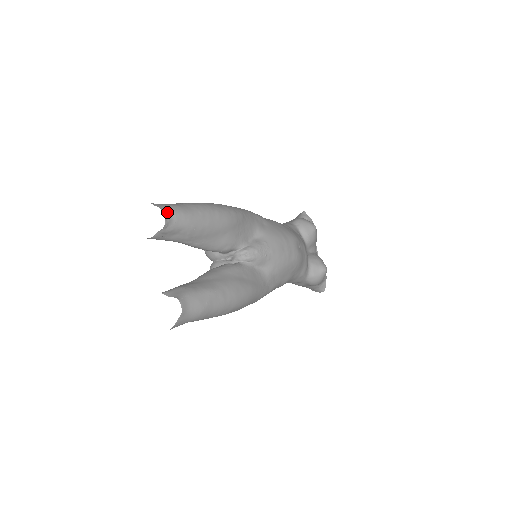
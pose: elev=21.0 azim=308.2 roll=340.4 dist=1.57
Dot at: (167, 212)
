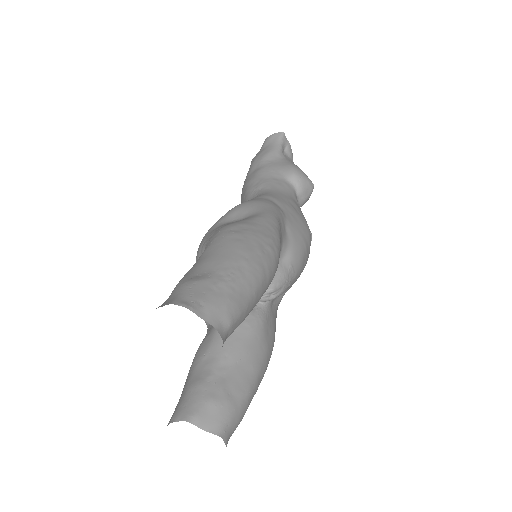
Dot at: (223, 328)
